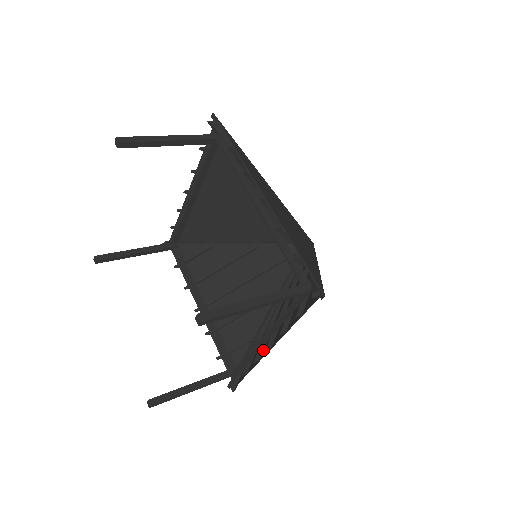
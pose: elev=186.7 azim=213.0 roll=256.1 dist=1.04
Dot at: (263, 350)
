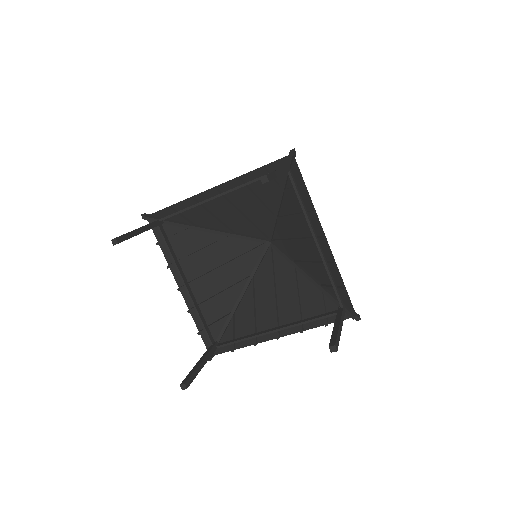
Dot at: occluded
